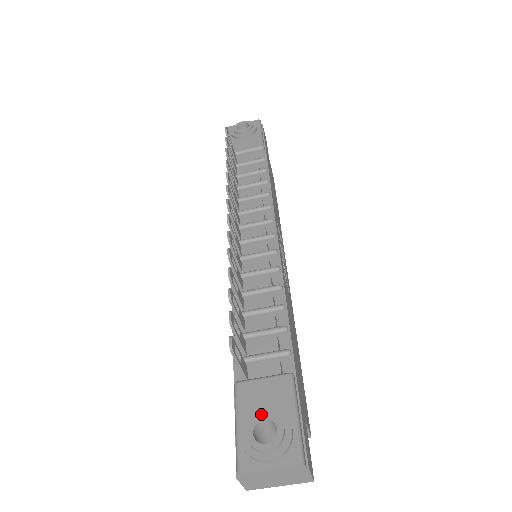
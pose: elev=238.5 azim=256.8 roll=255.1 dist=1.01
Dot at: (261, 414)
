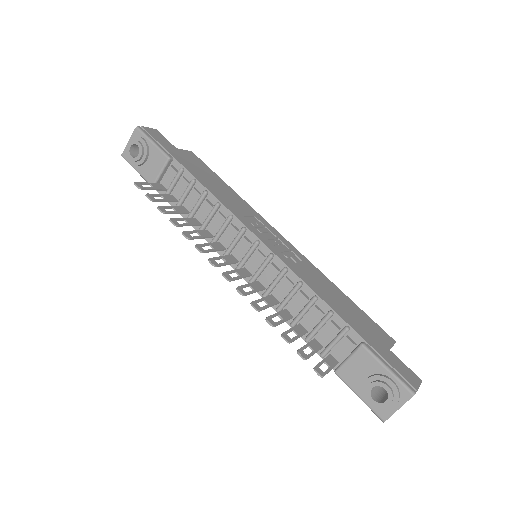
Dot at: (368, 386)
